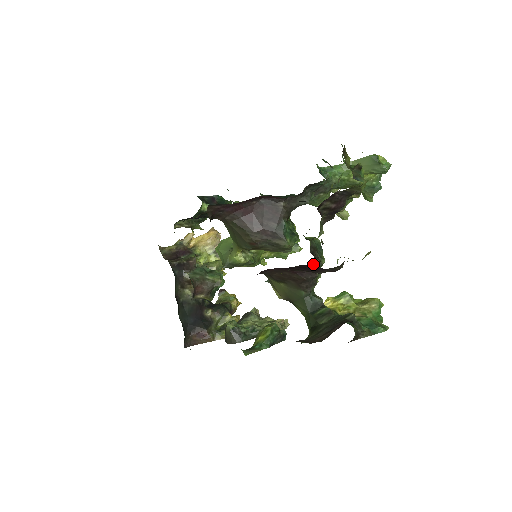
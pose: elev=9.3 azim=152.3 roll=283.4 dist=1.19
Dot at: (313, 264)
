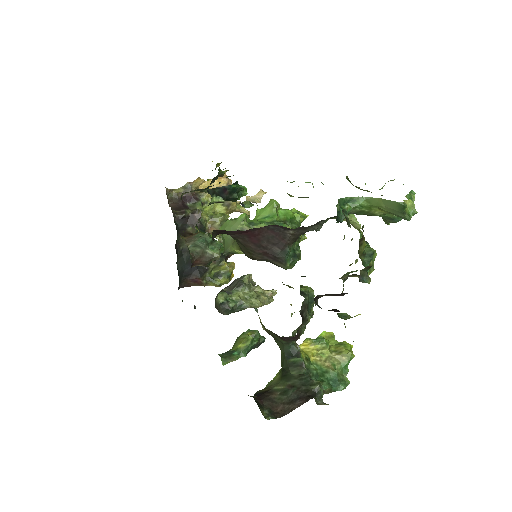
Dot at: (298, 331)
